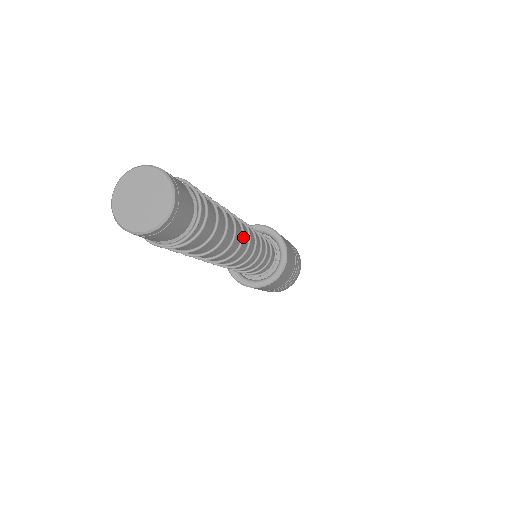
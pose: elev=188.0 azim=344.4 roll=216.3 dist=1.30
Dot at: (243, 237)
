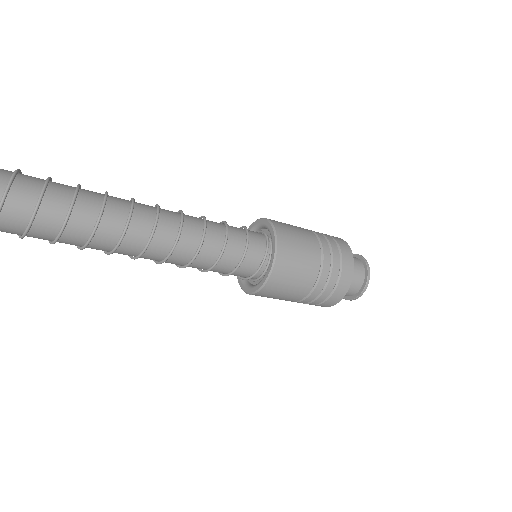
Dot at: (129, 218)
